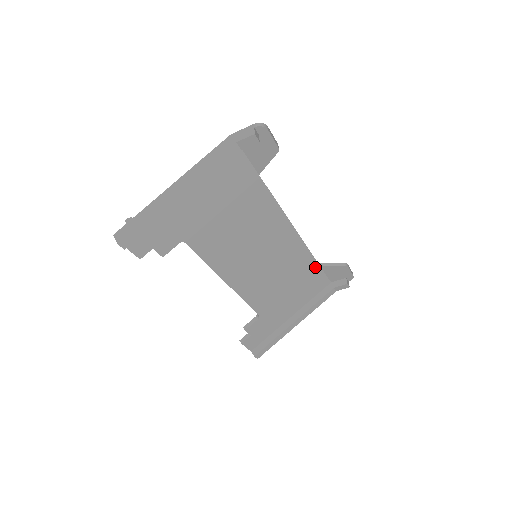
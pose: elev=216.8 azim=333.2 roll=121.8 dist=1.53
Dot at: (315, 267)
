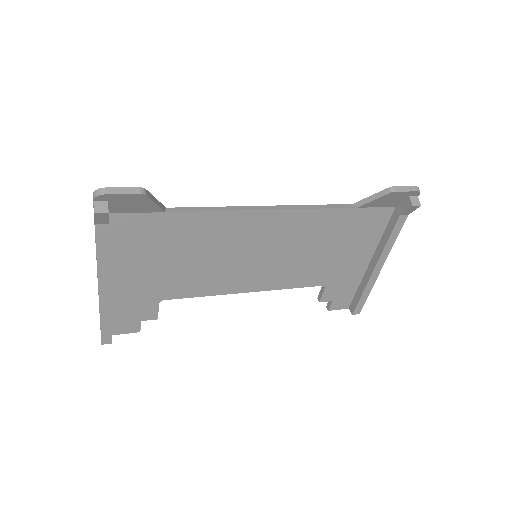
Dot at: (351, 213)
